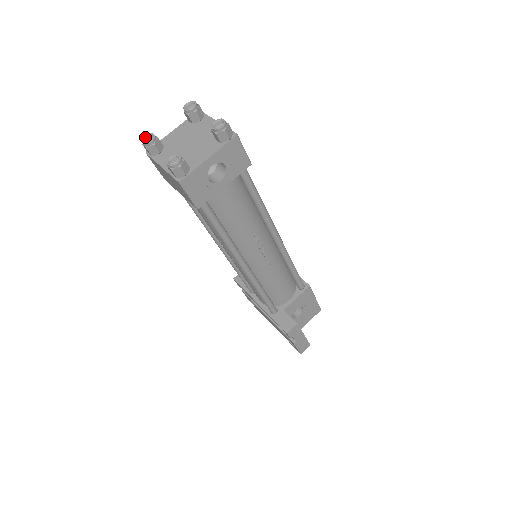
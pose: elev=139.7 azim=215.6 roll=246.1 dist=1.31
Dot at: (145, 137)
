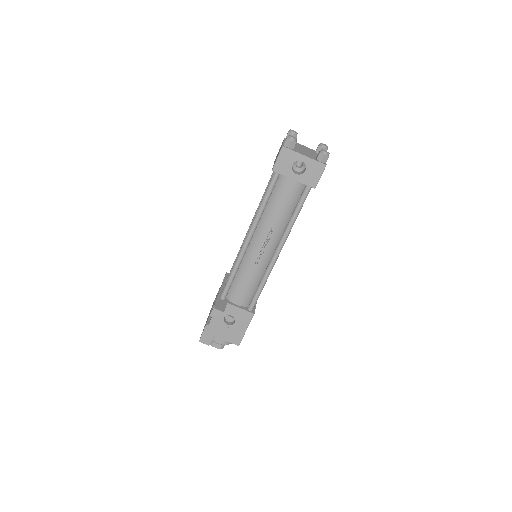
Dot at: (293, 130)
